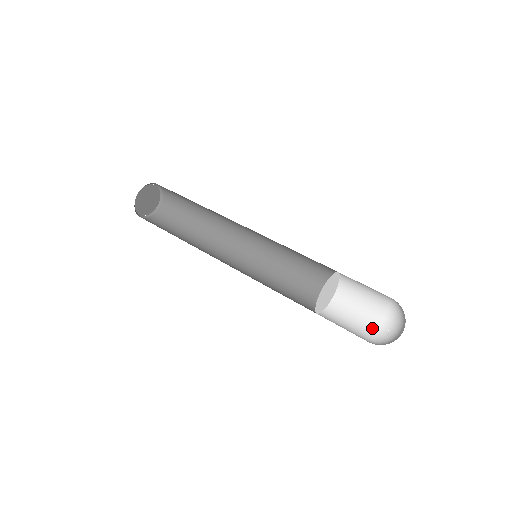
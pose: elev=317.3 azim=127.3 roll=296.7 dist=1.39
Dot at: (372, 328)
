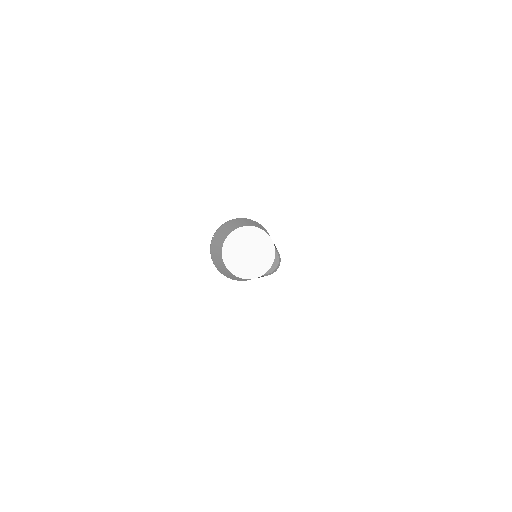
Dot at: occluded
